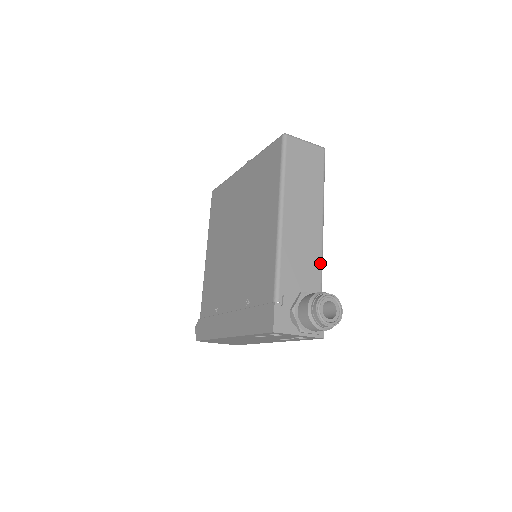
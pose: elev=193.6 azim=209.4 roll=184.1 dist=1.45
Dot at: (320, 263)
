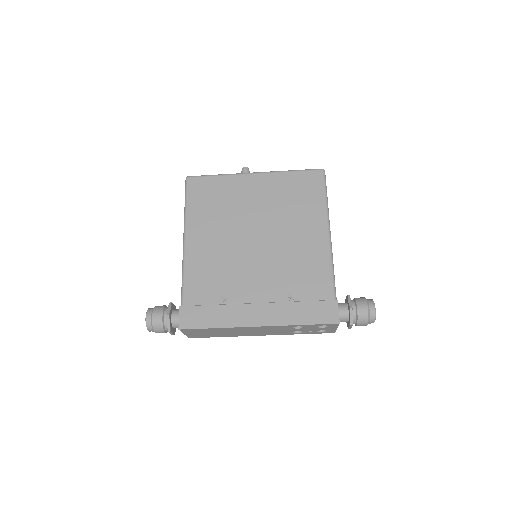
Dot at: occluded
